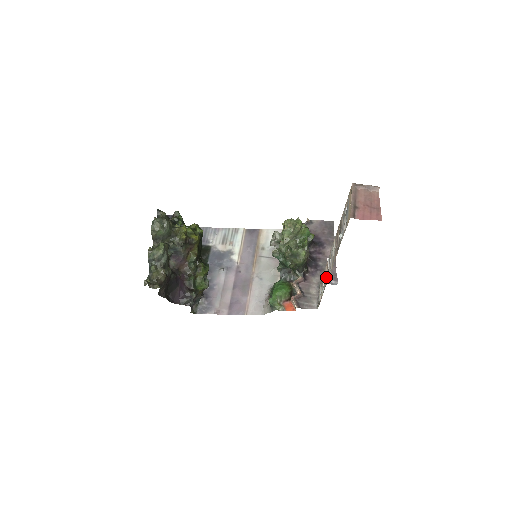
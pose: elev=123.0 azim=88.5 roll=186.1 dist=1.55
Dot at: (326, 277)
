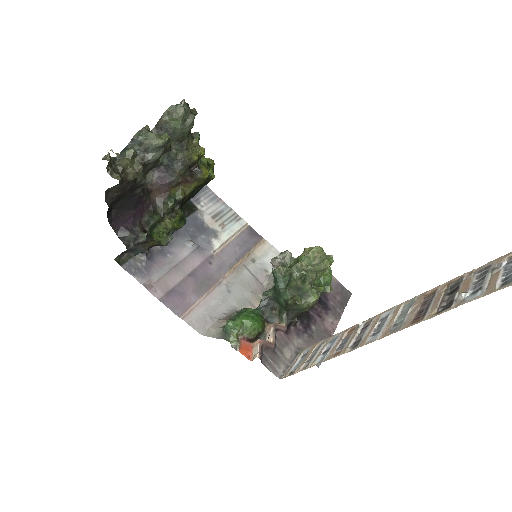
Dot at: (343, 344)
